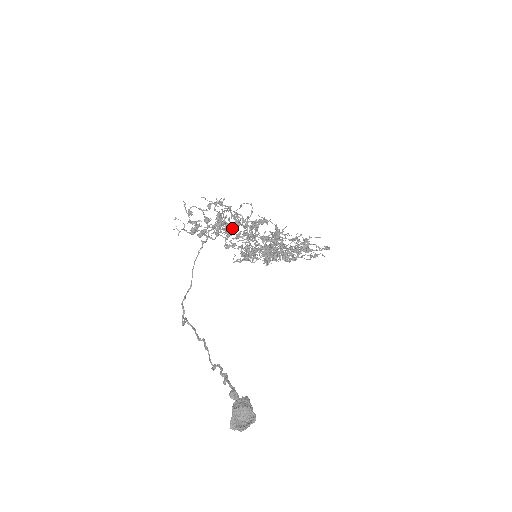
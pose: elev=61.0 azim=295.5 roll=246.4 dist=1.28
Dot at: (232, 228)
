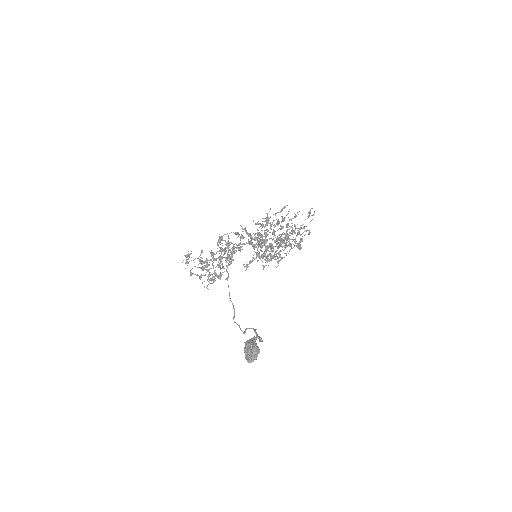
Dot at: (221, 258)
